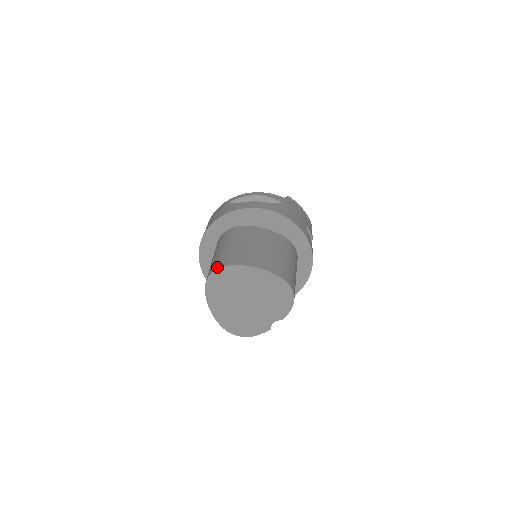
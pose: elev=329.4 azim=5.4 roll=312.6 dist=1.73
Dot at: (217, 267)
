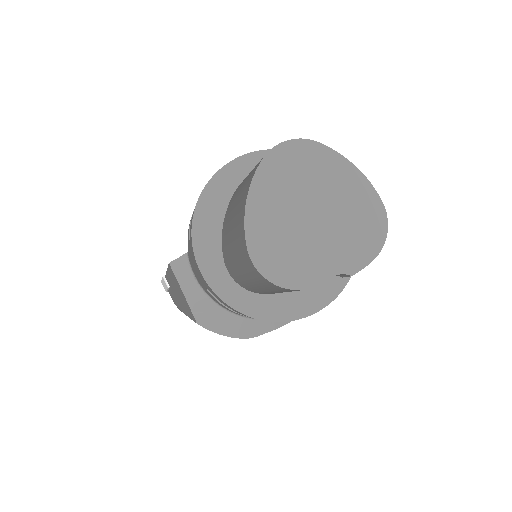
Dot at: (297, 139)
